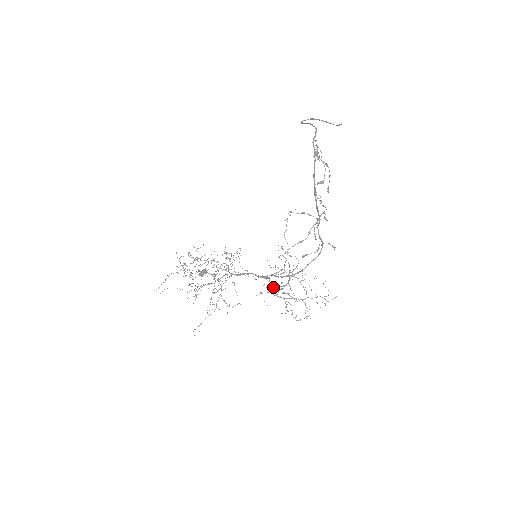
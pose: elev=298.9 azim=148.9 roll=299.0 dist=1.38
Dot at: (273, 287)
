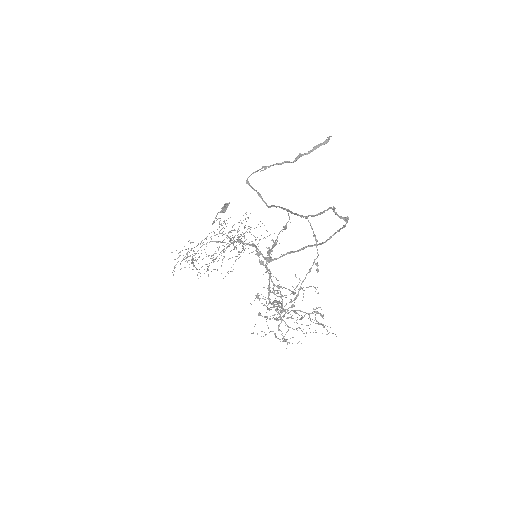
Dot at: occluded
